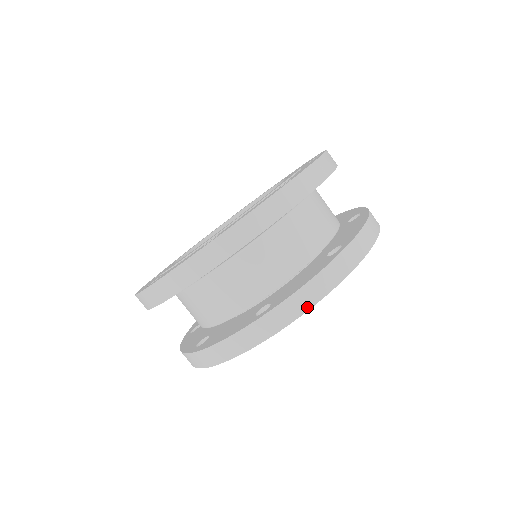
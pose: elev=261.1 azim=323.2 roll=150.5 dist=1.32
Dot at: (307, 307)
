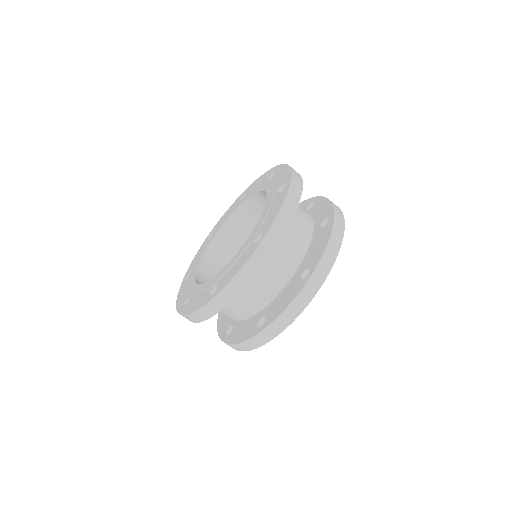
Dot at: (334, 258)
